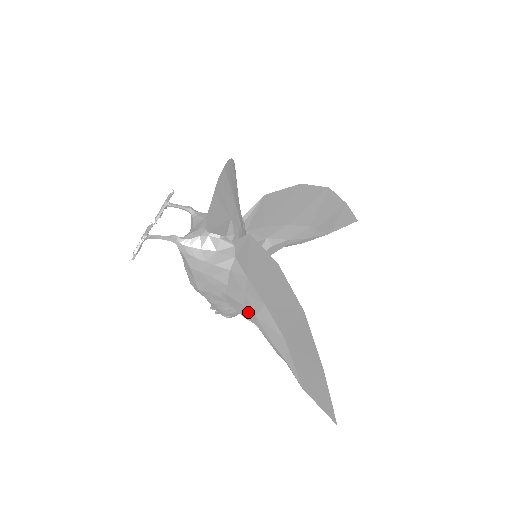
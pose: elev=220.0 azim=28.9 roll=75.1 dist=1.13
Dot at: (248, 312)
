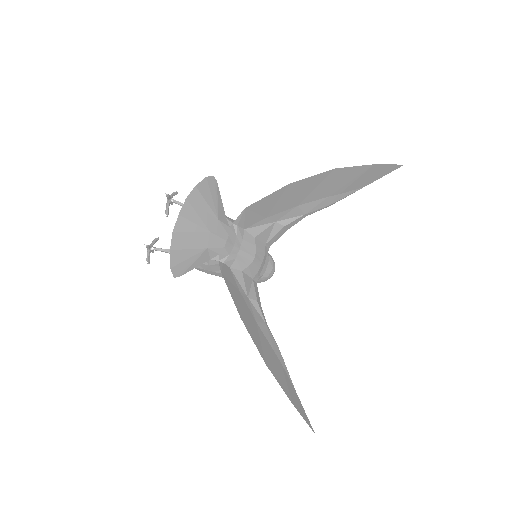
Dot at: occluded
